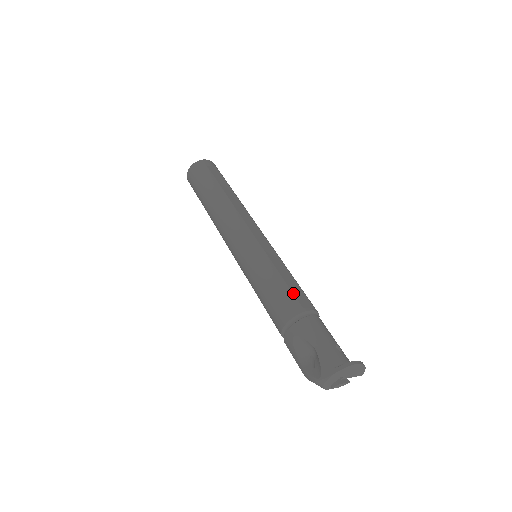
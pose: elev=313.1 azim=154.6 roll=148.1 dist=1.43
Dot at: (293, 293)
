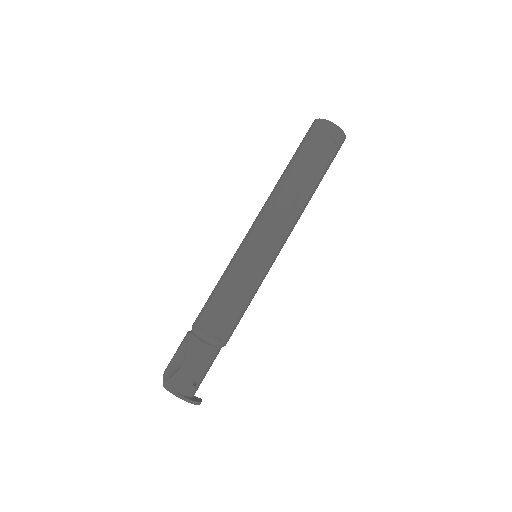
Dot at: (223, 319)
